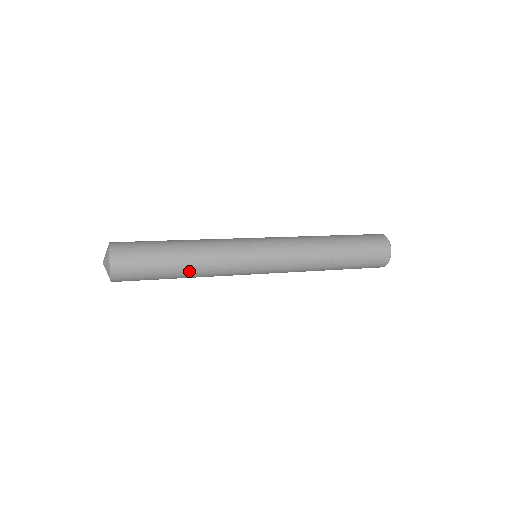
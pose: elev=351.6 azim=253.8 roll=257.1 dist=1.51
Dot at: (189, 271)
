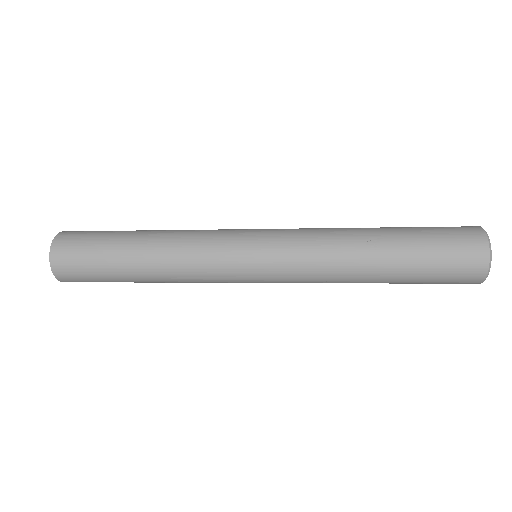
Dot at: (148, 253)
